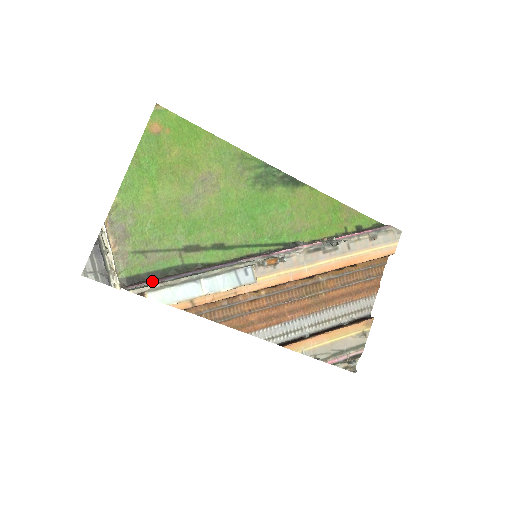
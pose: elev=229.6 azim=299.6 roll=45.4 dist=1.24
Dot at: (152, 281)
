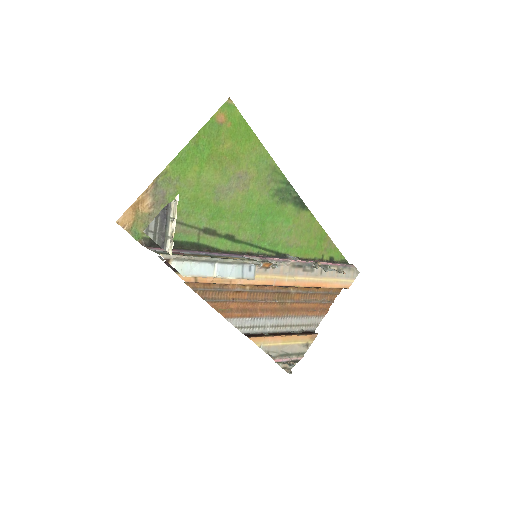
Dot at: occluded
